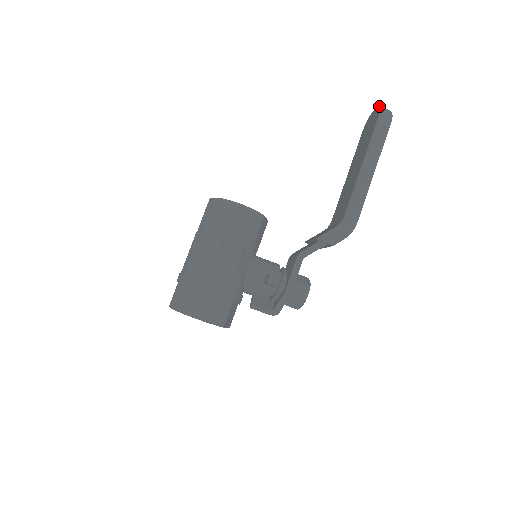
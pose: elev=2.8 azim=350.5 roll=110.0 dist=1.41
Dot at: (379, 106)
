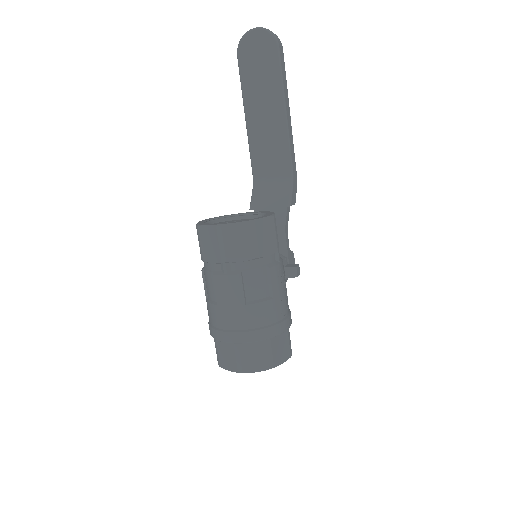
Dot at: (264, 28)
